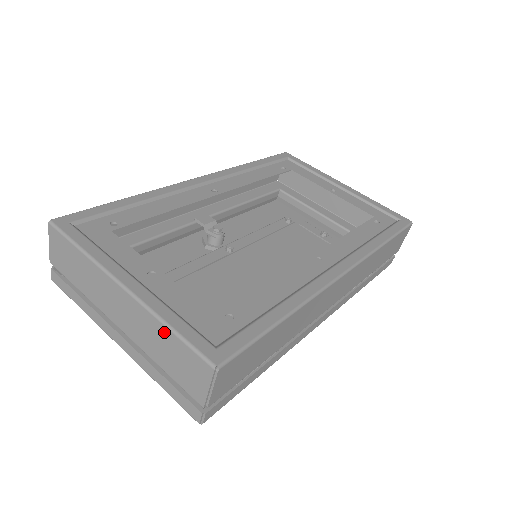
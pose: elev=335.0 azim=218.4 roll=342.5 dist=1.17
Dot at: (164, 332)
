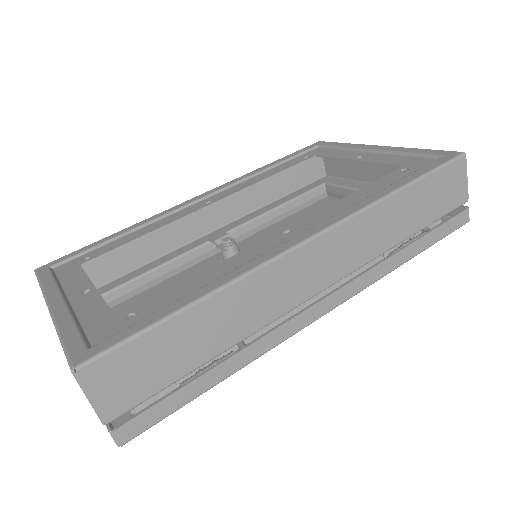
Dot at: occluded
